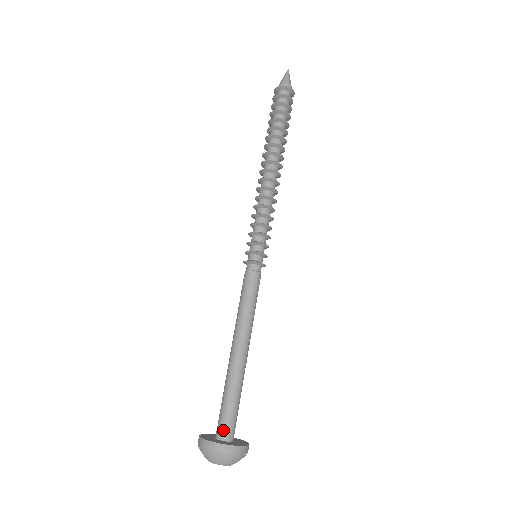
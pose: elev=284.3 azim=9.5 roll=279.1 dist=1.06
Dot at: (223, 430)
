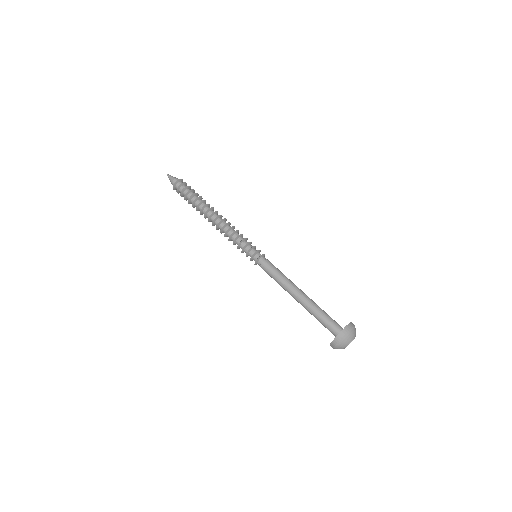
Dot at: (335, 329)
